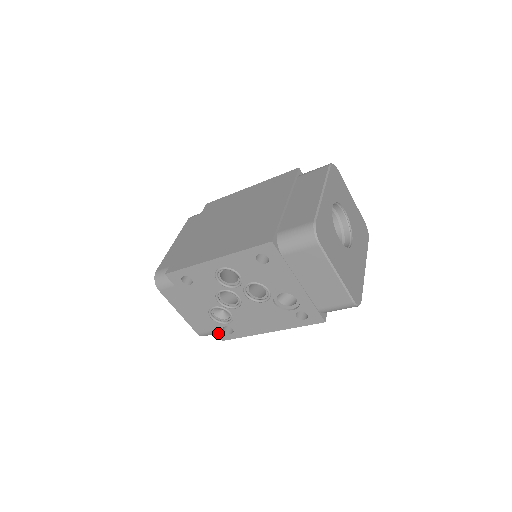
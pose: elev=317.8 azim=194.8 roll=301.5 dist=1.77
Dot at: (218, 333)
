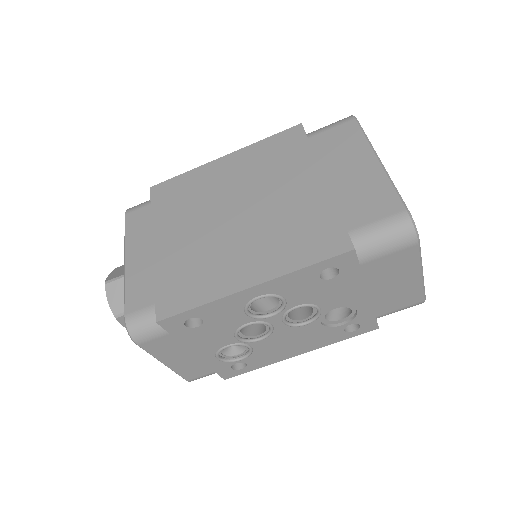
Dot at: (221, 373)
